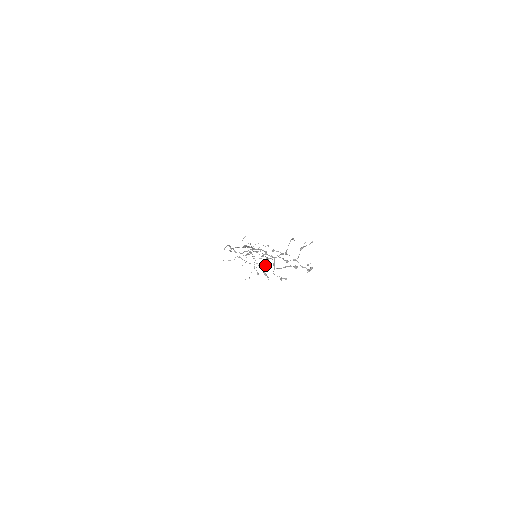
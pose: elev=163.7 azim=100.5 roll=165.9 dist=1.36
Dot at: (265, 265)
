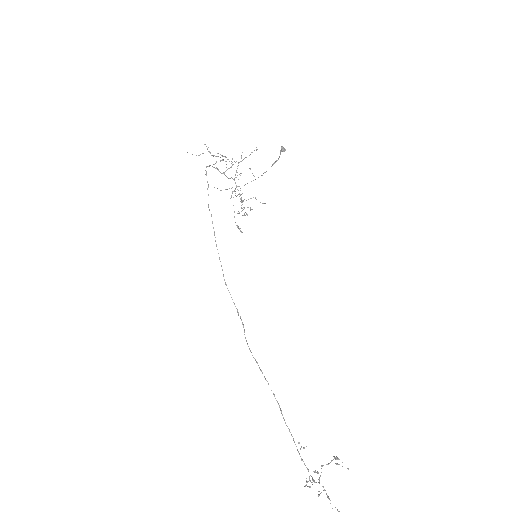
Dot at: occluded
